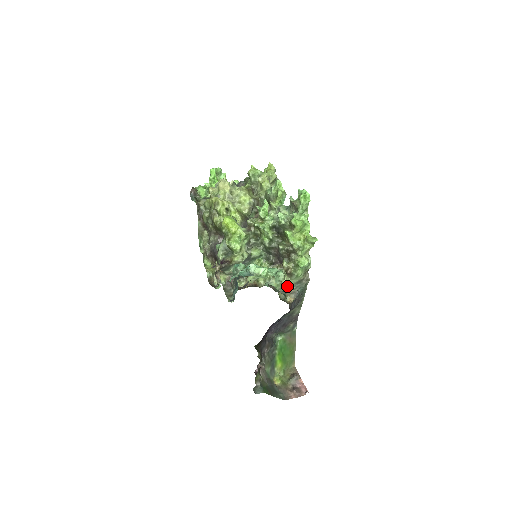
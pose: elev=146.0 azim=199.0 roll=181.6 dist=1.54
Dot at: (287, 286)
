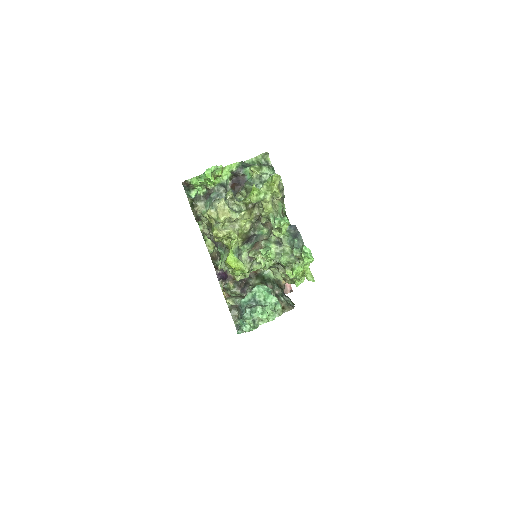
Dot at: (283, 305)
